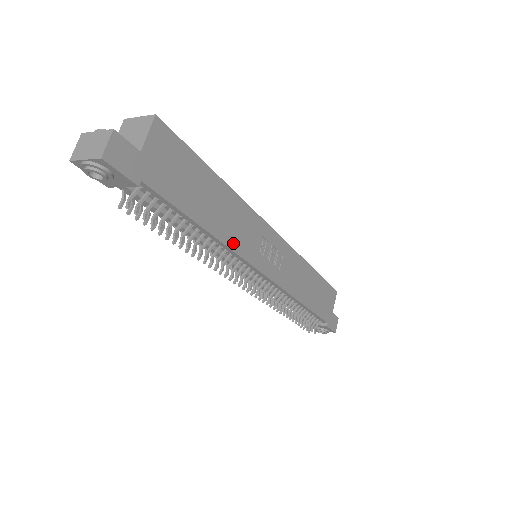
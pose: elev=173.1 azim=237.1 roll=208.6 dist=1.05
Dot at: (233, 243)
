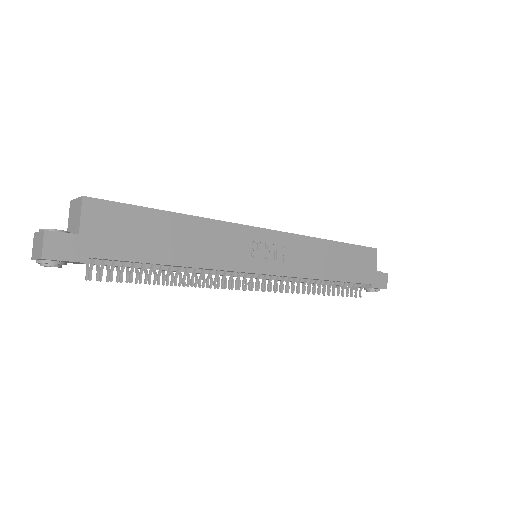
Dot at: (214, 263)
